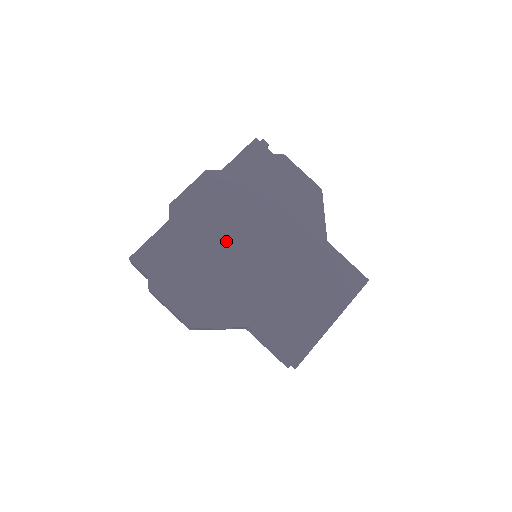
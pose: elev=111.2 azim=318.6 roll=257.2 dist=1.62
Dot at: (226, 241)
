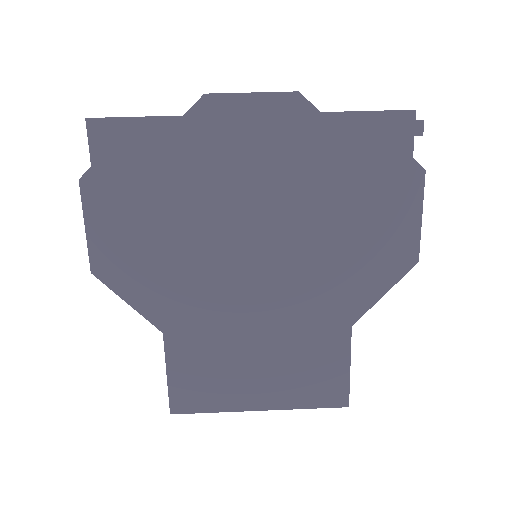
Dot at: (231, 212)
